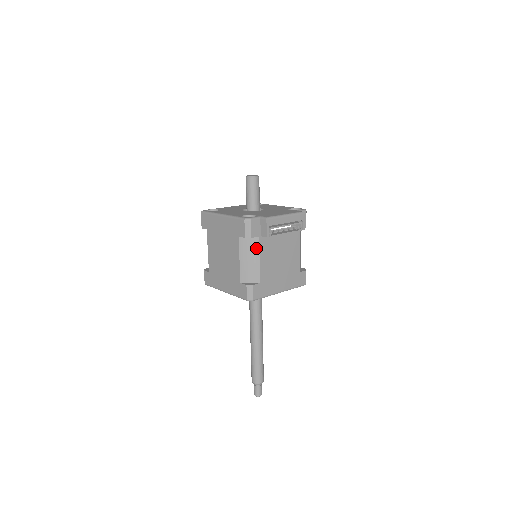
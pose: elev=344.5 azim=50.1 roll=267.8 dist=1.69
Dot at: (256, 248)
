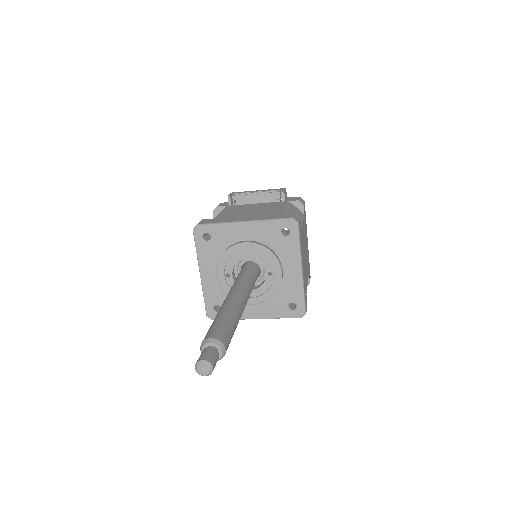
Dot at: occluded
